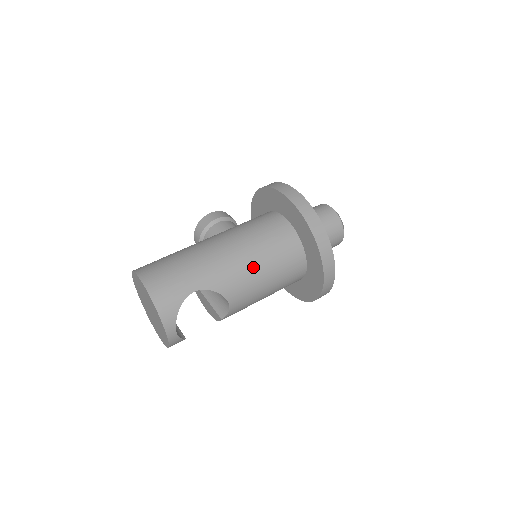
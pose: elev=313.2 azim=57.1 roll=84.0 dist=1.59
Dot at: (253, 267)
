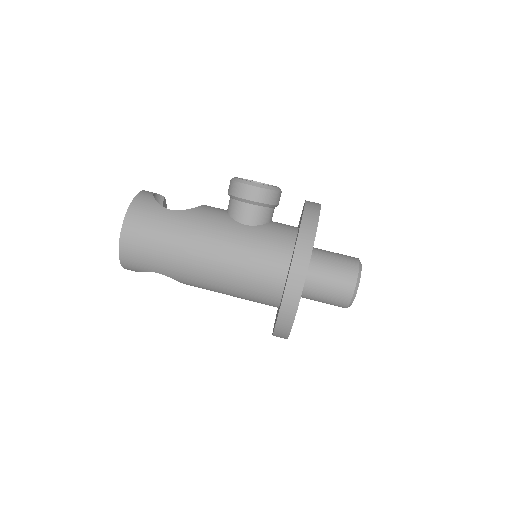
Dot at: (220, 290)
